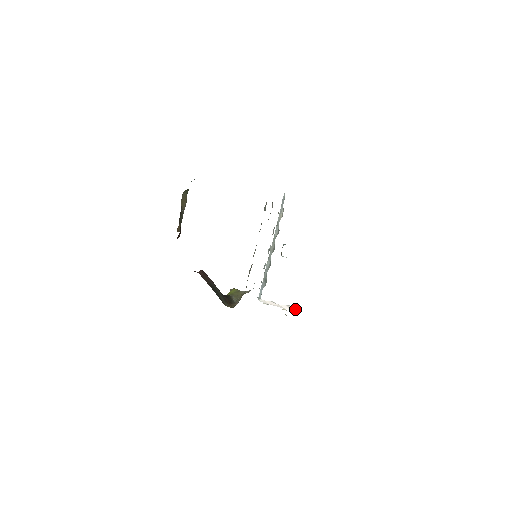
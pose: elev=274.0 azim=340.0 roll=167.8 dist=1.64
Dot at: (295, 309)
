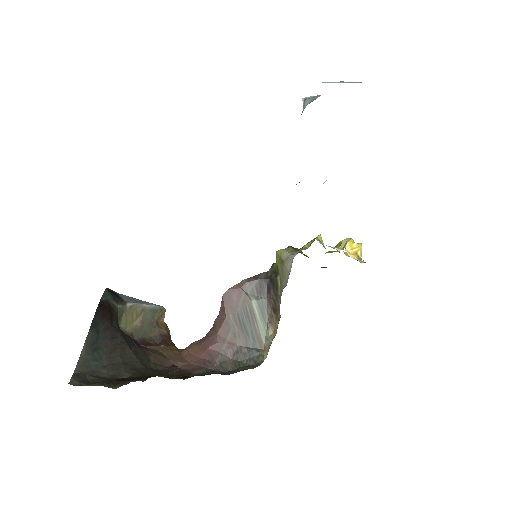
Dot at: occluded
